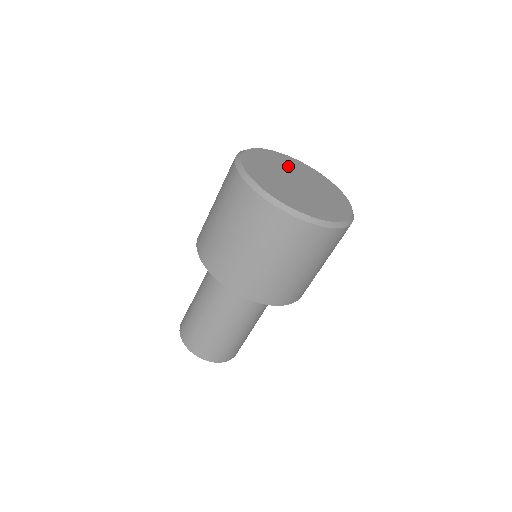
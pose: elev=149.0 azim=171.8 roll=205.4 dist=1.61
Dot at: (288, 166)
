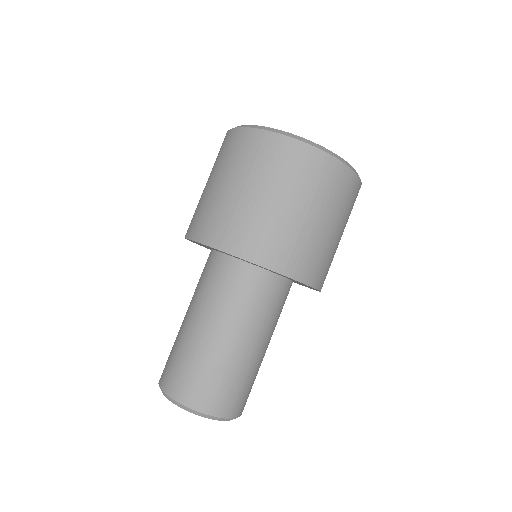
Dot at: occluded
